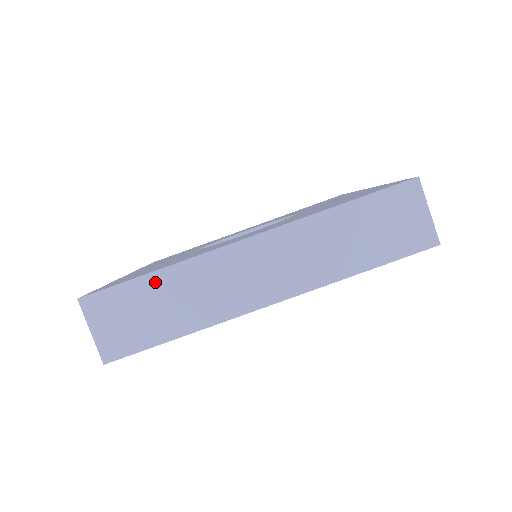
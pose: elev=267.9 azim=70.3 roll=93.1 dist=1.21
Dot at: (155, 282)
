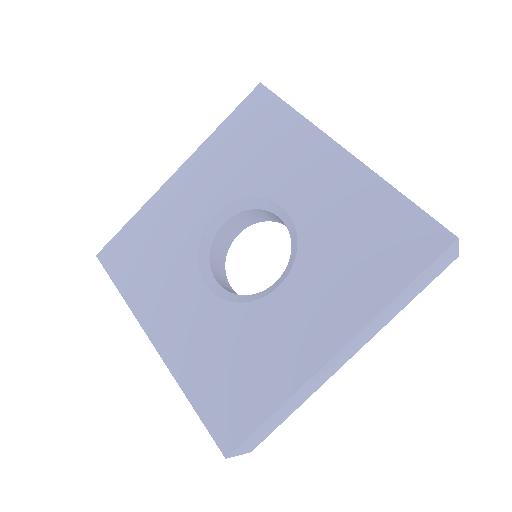
Dot at: (277, 413)
